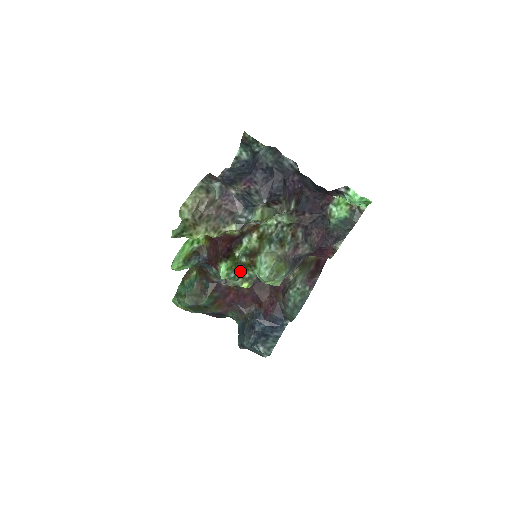
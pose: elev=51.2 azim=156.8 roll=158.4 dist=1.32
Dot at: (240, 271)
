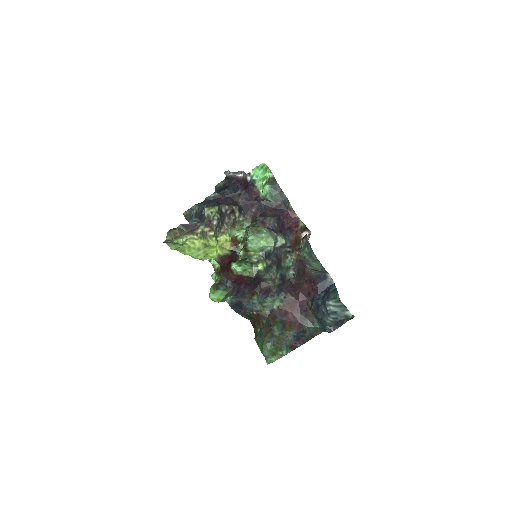
Dot at: (248, 261)
